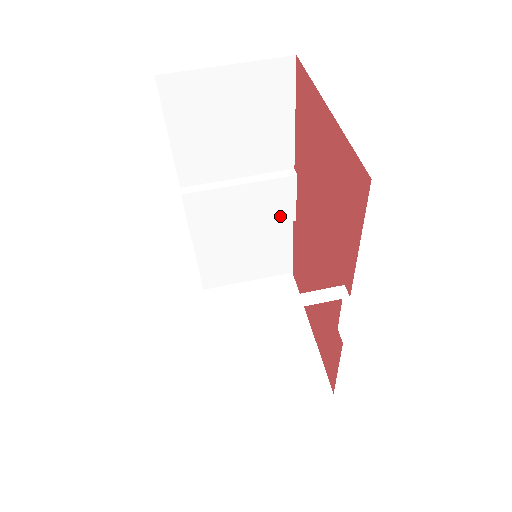
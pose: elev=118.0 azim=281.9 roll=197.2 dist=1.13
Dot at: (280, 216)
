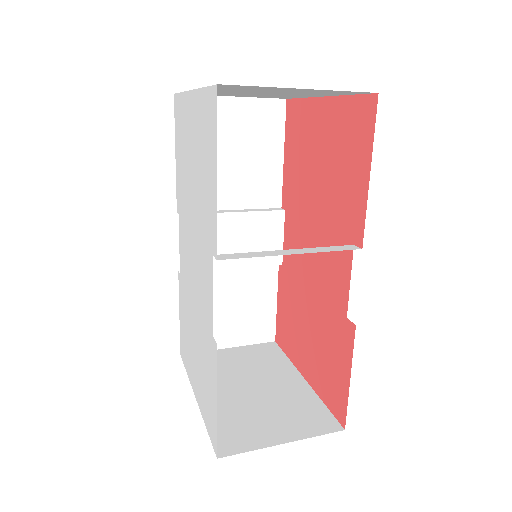
Dot at: (268, 257)
